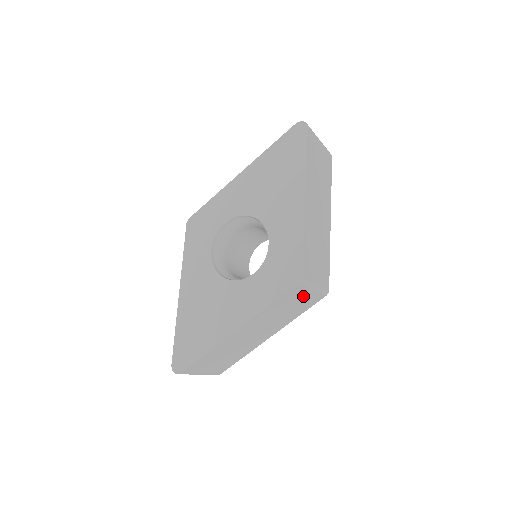
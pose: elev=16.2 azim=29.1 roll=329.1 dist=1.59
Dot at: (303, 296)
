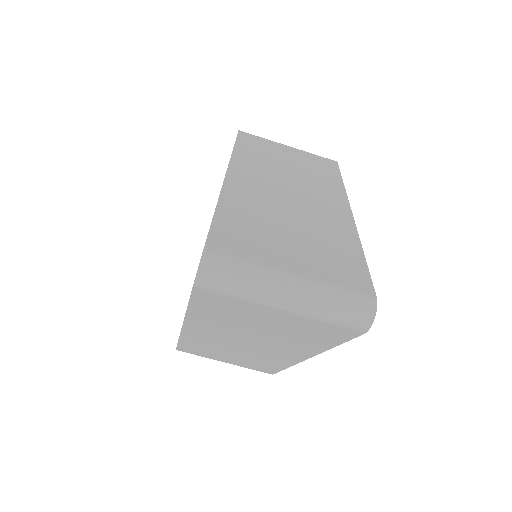
Dot at: (285, 152)
